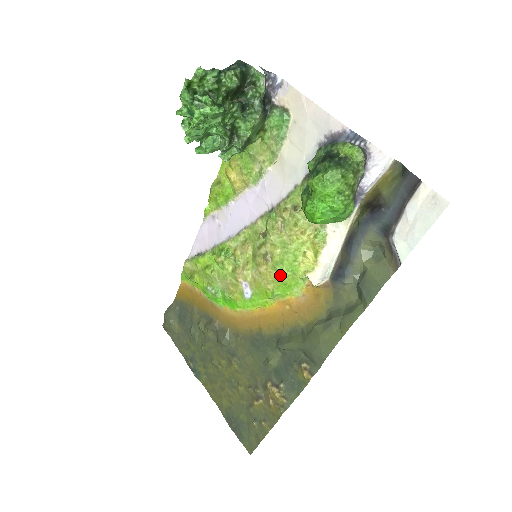
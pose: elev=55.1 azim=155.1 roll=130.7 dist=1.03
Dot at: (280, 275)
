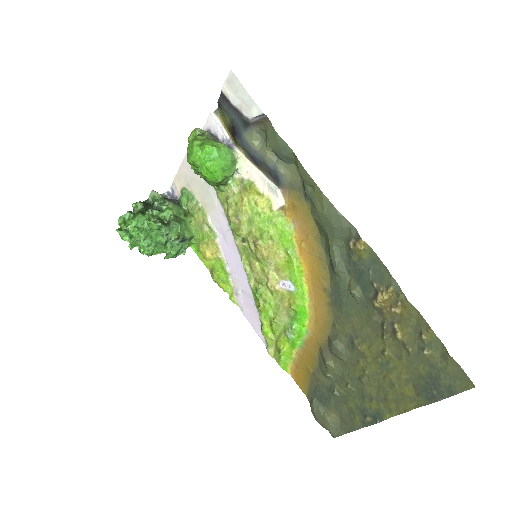
Dot at: (271, 237)
